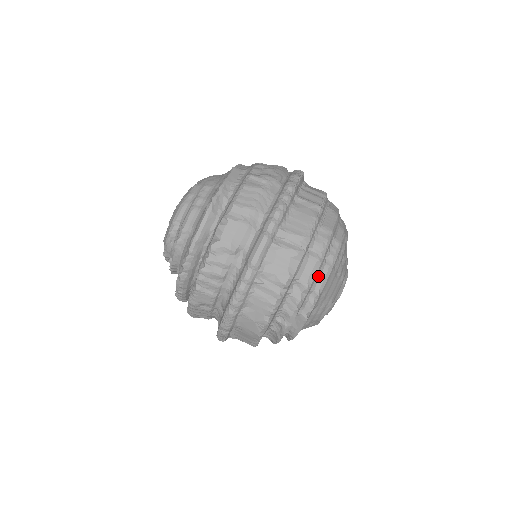
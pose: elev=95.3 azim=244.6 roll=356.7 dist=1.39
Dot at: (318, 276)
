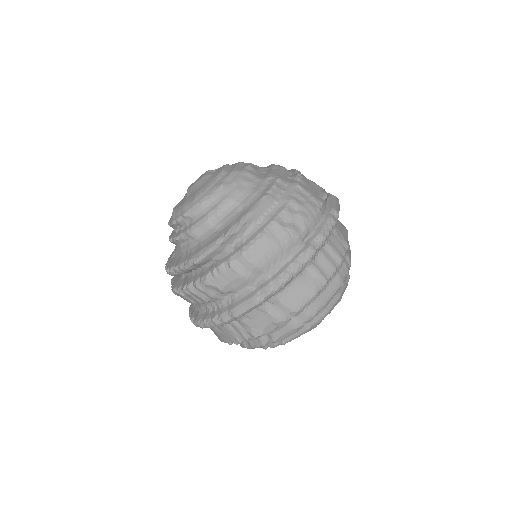
Dot at: (290, 334)
